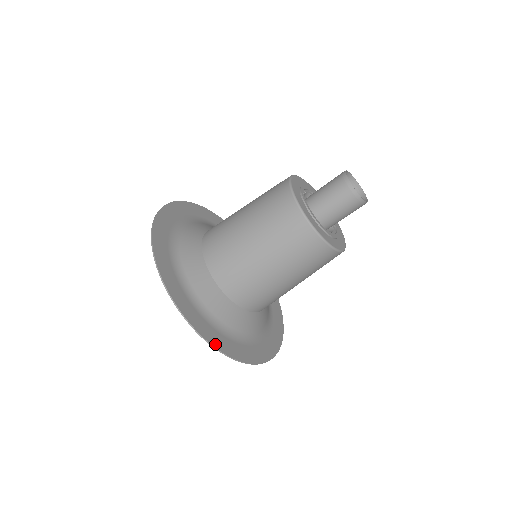
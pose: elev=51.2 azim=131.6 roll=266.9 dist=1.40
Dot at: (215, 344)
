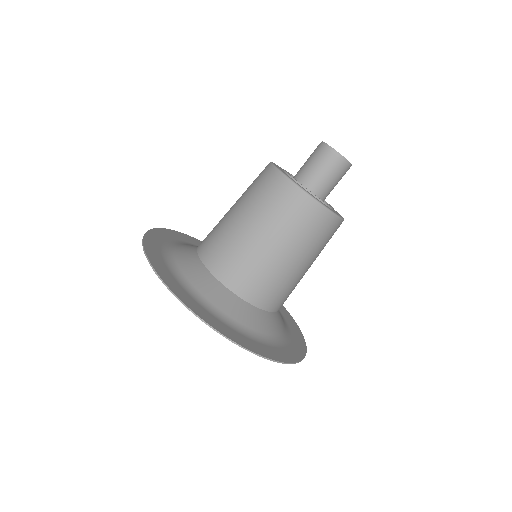
Dot at: (277, 358)
